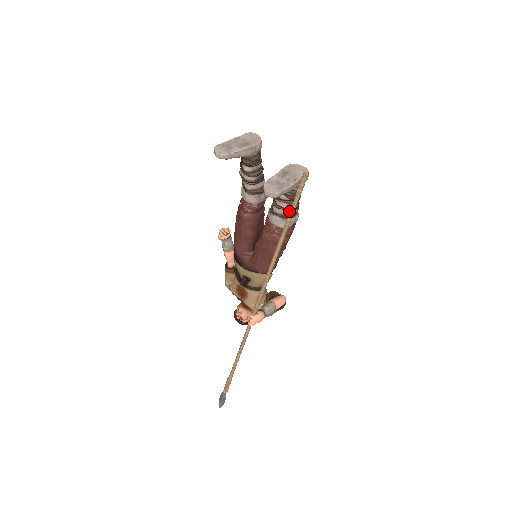
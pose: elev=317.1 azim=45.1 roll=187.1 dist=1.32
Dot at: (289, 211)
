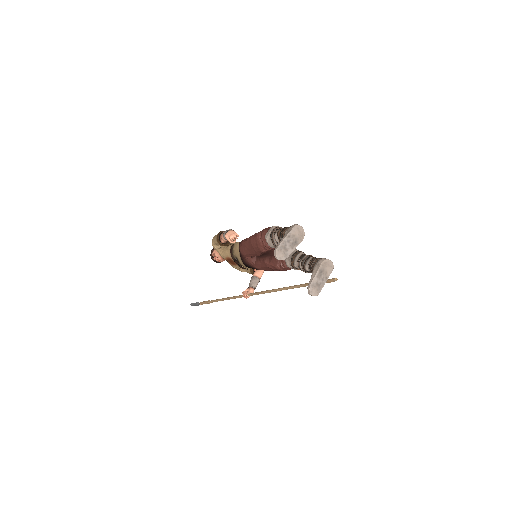
Dot at: (307, 272)
